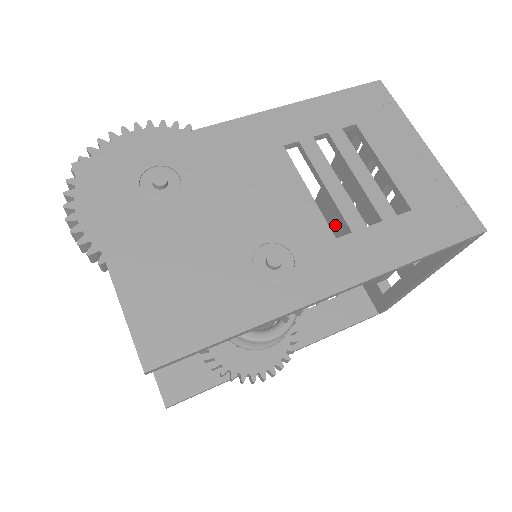
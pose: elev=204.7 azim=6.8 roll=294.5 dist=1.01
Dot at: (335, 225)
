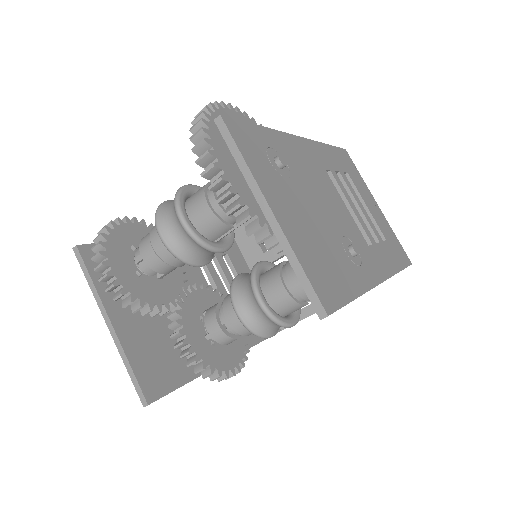
Dot at: (251, 252)
